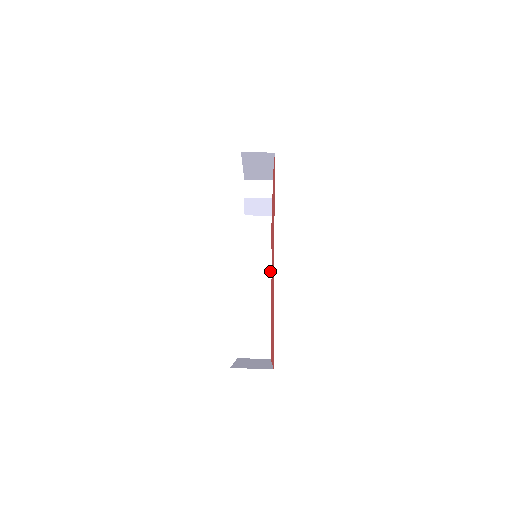
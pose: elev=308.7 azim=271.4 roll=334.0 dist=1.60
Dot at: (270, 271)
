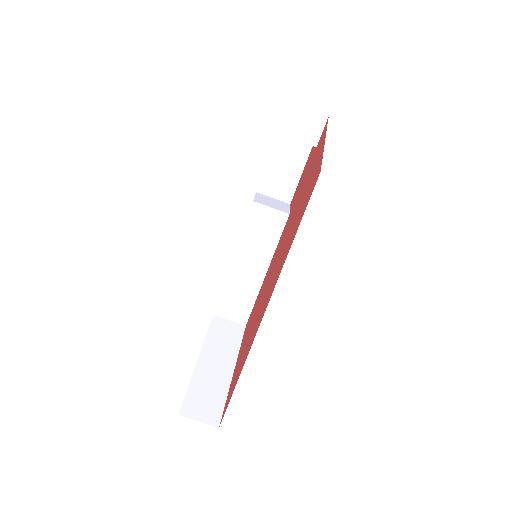
Dot at: (277, 240)
